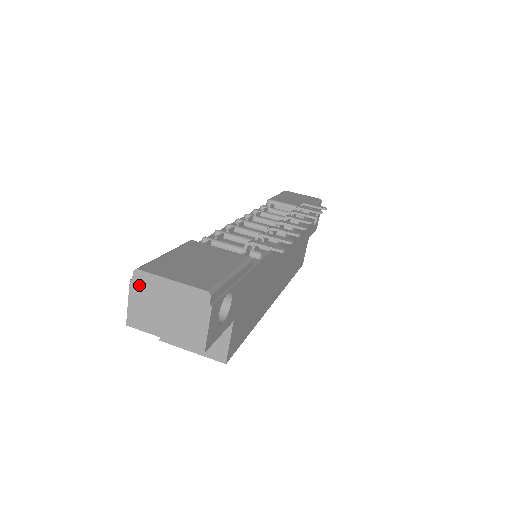
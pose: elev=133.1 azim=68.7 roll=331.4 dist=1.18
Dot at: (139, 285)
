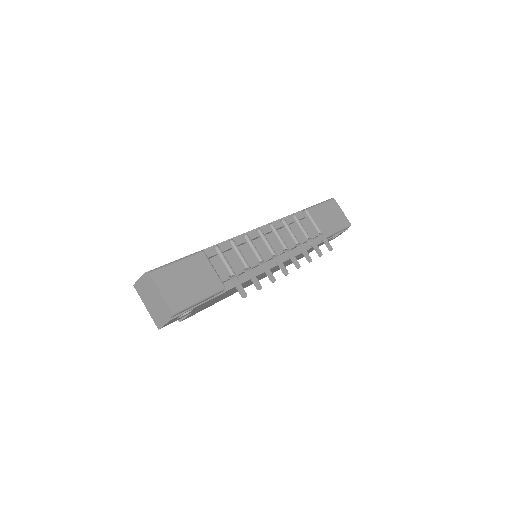
Dot at: (147, 279)
